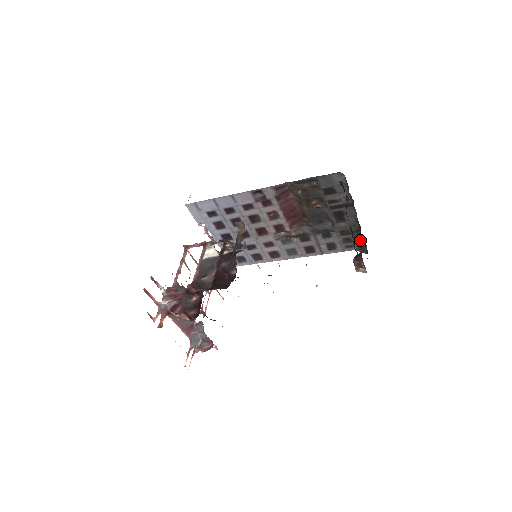
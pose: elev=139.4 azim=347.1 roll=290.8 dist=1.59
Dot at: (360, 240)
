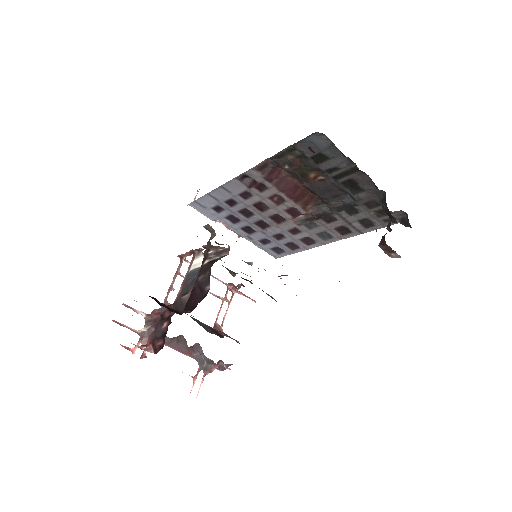
Dot at: (389, 213)
